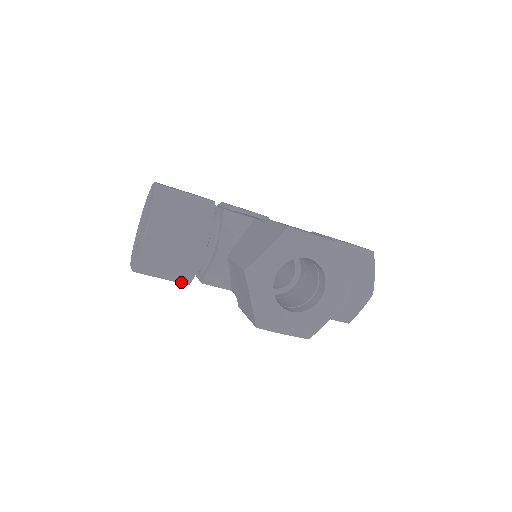
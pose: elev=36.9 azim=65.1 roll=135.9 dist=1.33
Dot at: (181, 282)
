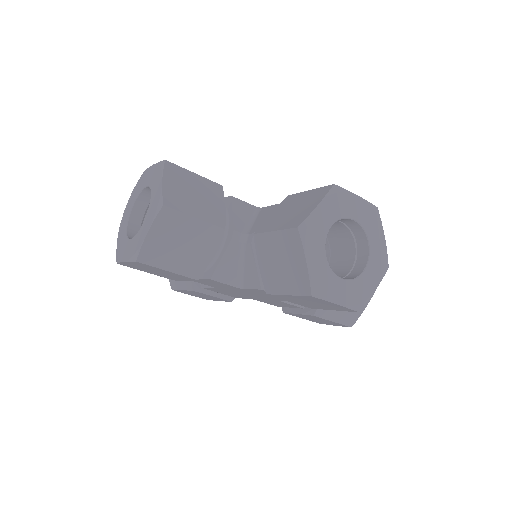
Dot at: (190, 276)
